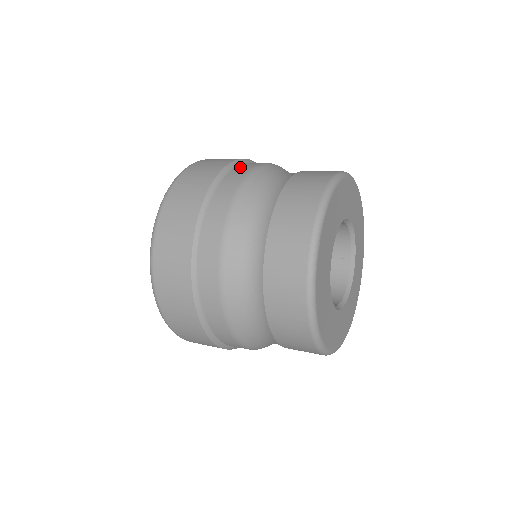
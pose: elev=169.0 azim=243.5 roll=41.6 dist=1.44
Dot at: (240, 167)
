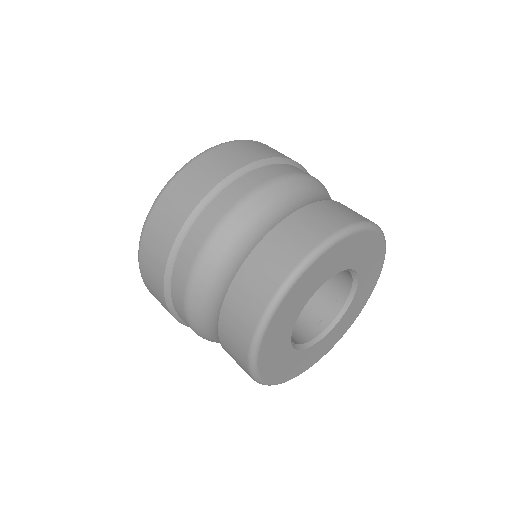
Dot at: (175, 282)
